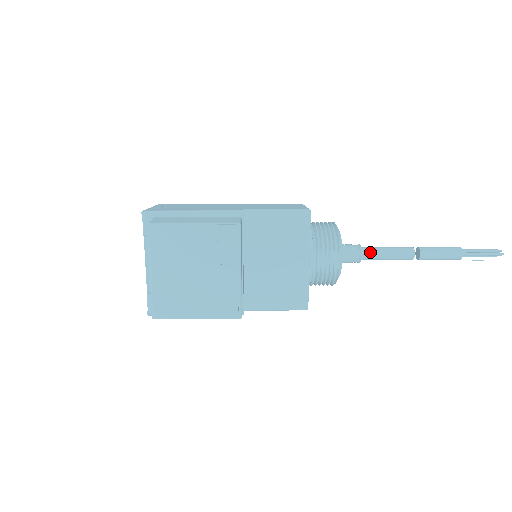
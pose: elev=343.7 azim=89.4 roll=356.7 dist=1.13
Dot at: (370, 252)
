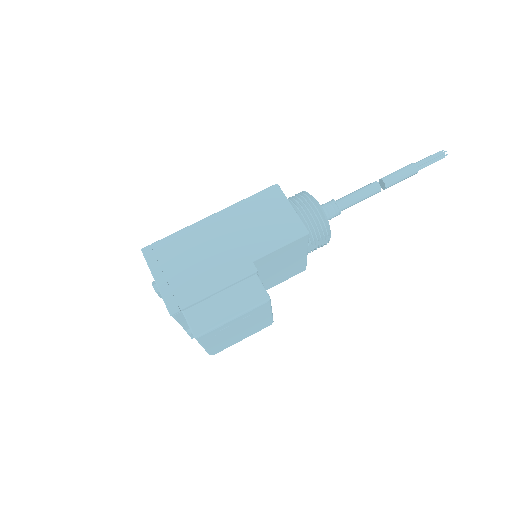
Dot at: (347, 206)
